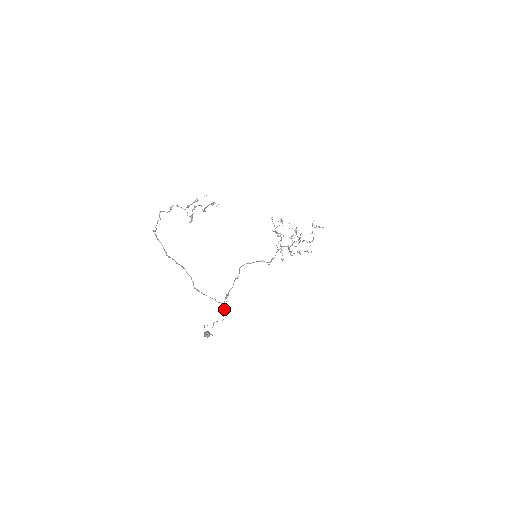
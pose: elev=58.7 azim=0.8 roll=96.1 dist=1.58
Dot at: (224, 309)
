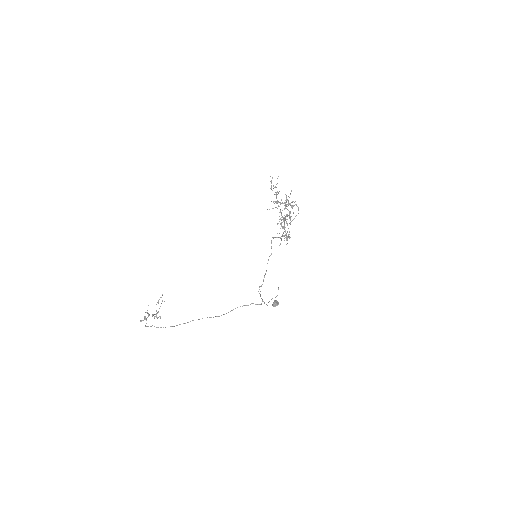
Dot at: (262, 300)
